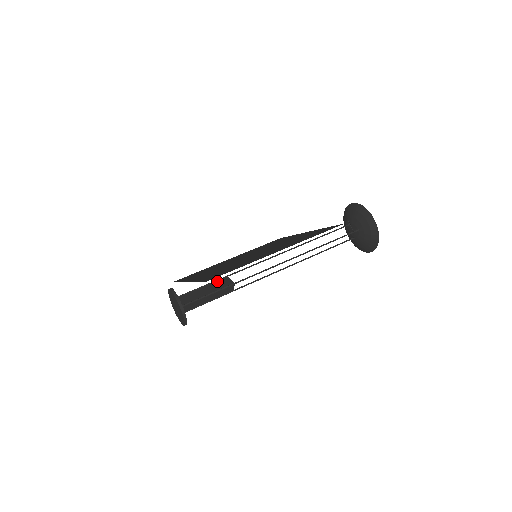
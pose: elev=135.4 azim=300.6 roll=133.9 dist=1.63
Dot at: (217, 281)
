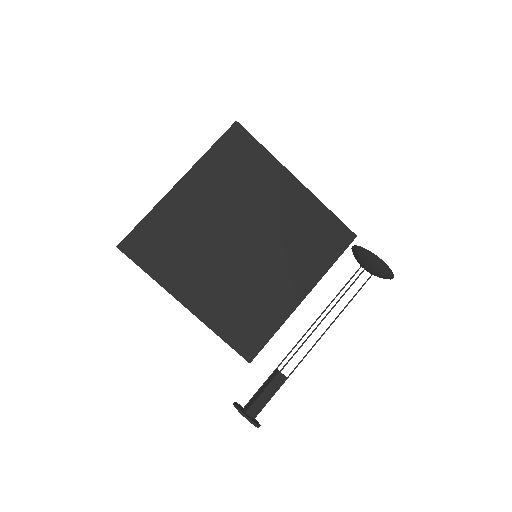
Dot at: (273, 381)
